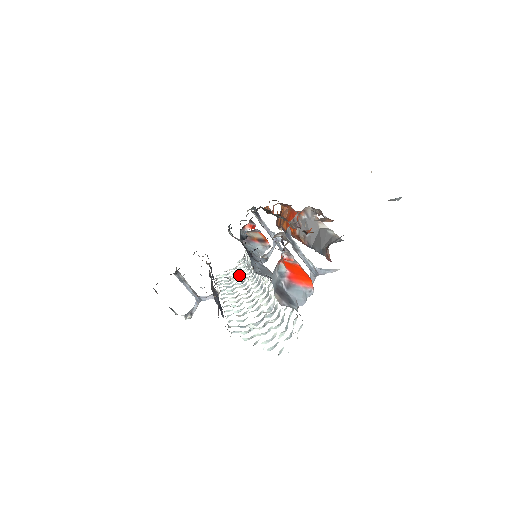
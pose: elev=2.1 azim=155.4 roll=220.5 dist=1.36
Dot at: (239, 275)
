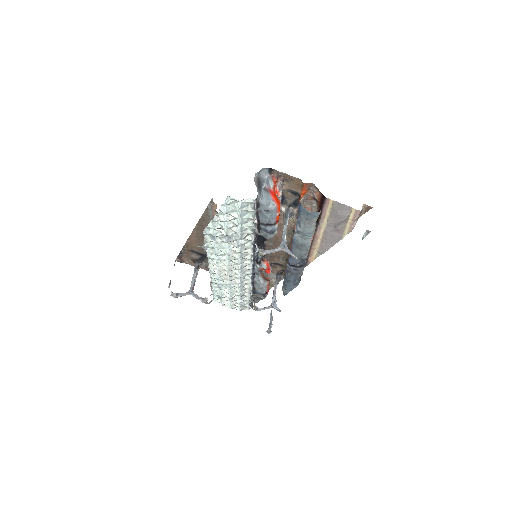
Dot at: (231, 294)
